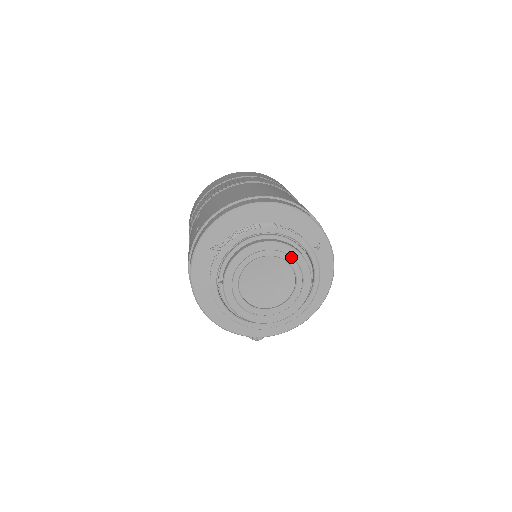
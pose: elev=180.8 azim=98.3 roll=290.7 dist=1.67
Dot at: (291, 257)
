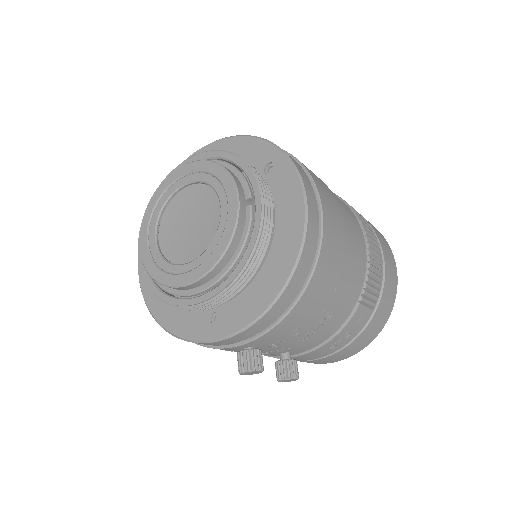
Dot at: (208, 174)
